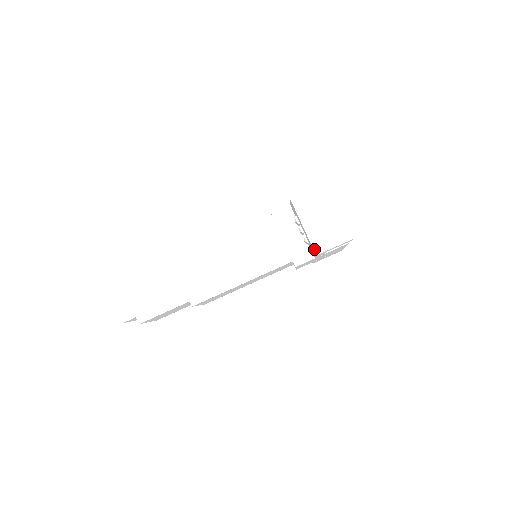
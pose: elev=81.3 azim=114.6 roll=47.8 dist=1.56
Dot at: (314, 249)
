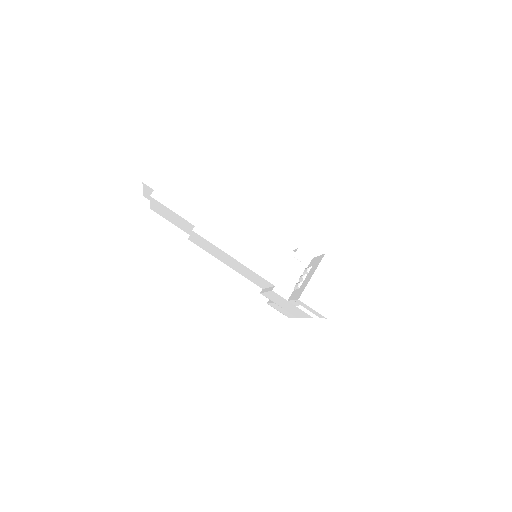
Dot at: (302, 295)
